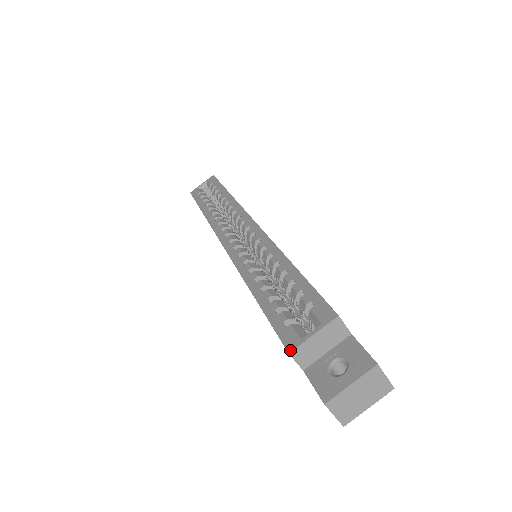
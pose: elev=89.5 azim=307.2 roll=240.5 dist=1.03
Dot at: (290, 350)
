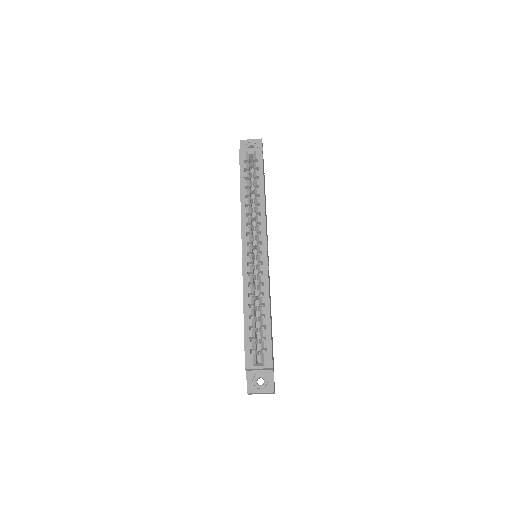
Dot at: (246, 368)
